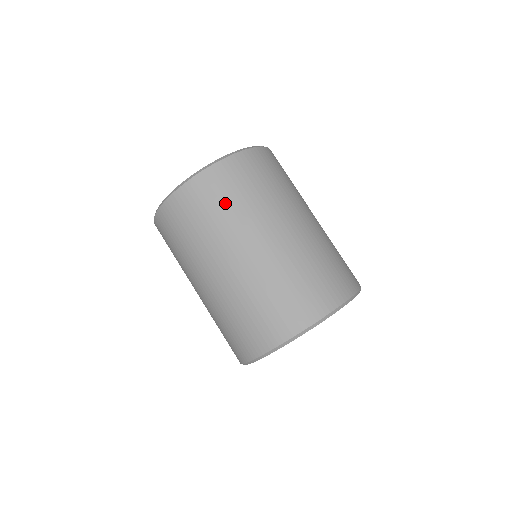
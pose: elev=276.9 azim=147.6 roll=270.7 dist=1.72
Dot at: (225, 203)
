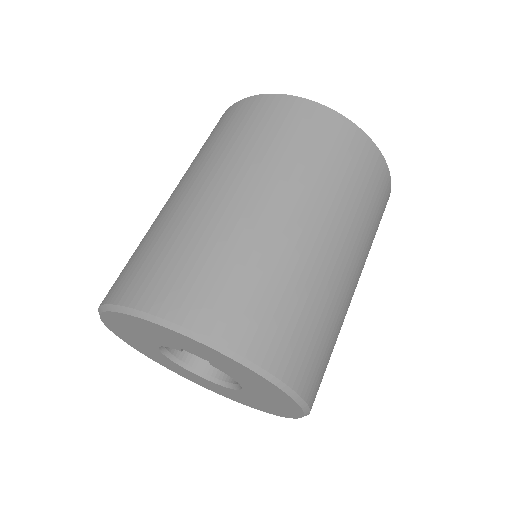
Dot at: (359, 185)
